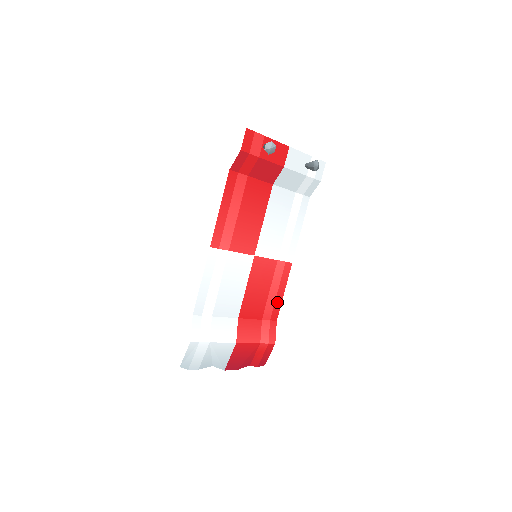
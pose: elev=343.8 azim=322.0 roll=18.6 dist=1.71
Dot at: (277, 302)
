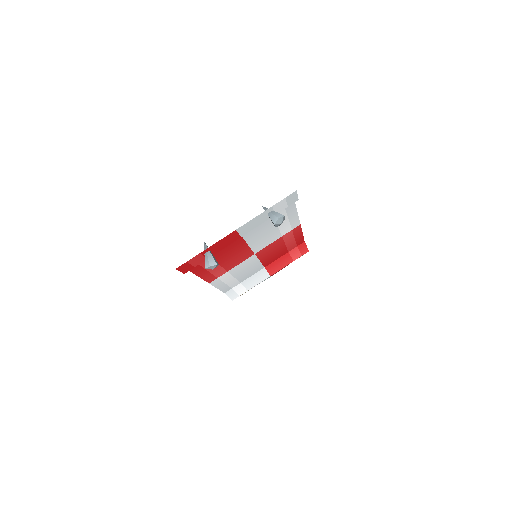
Dot at: (298, 240)
